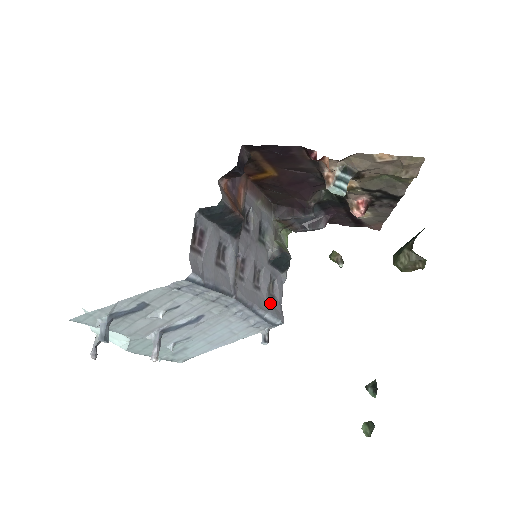
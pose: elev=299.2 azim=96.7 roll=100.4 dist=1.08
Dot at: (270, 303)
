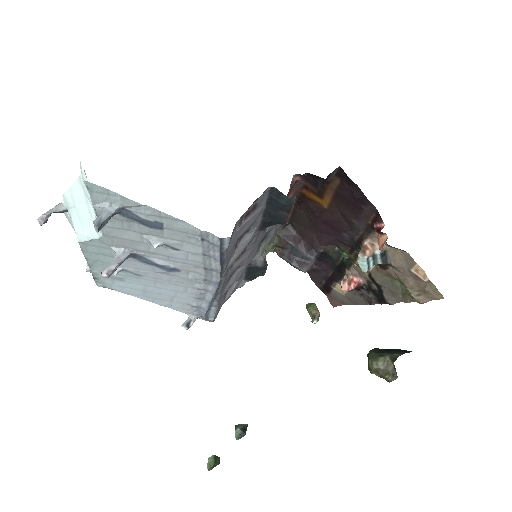
Dot at: (222, 299)
